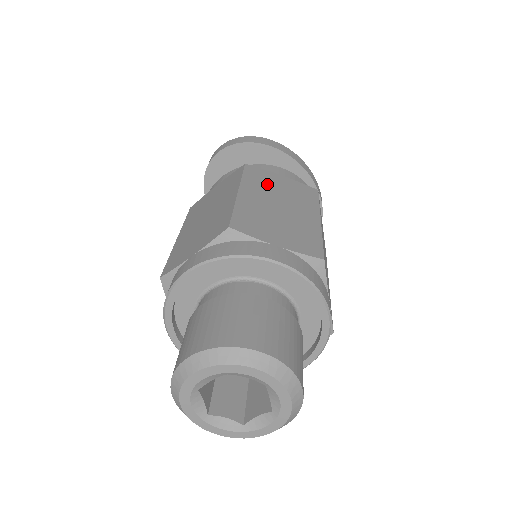
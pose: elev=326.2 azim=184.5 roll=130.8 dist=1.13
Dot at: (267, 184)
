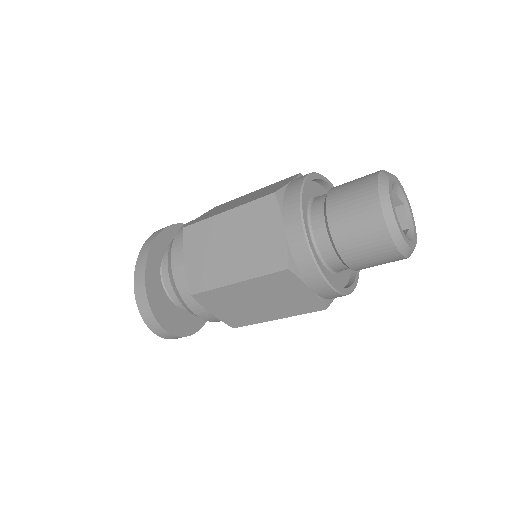
Dot at: occluded
